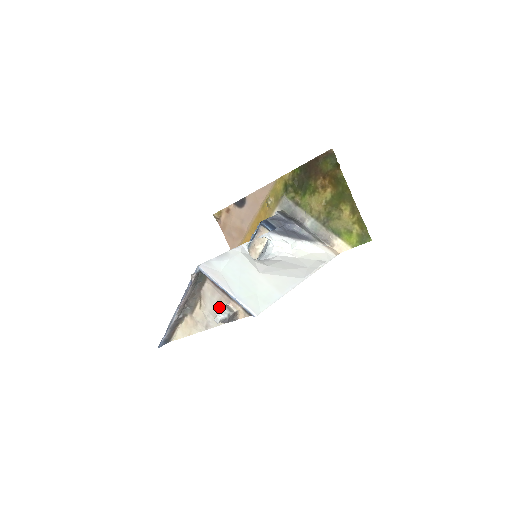
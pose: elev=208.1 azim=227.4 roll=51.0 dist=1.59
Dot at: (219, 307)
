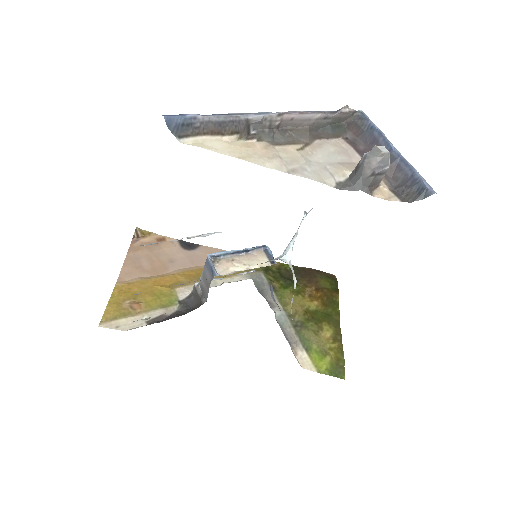
Dot at: (343, 167)
